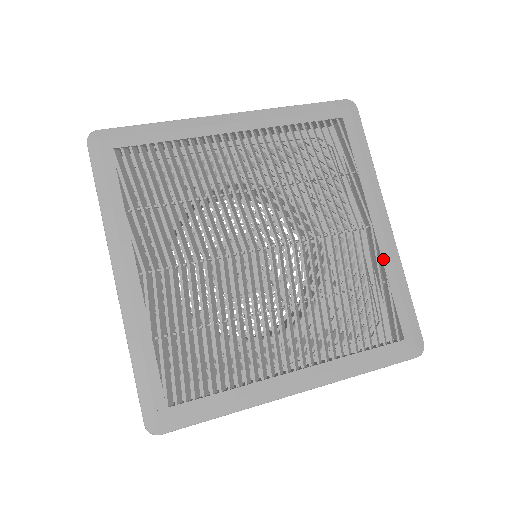
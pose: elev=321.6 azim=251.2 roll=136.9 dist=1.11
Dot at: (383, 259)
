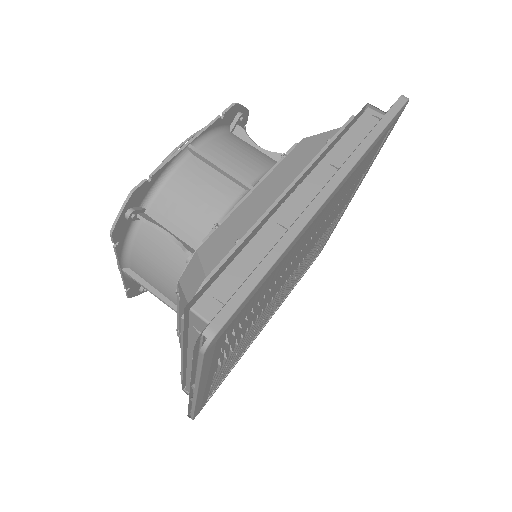
Dot at: occluded
